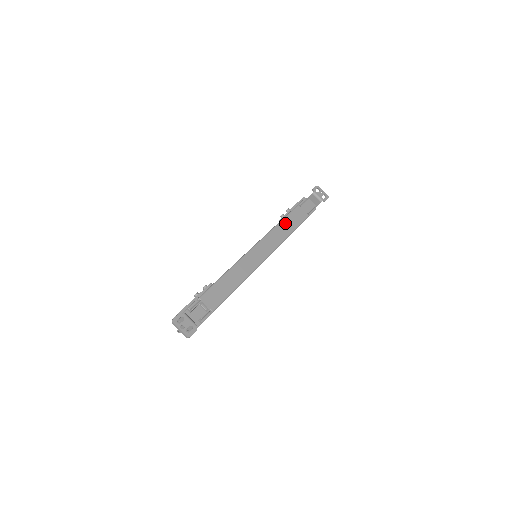
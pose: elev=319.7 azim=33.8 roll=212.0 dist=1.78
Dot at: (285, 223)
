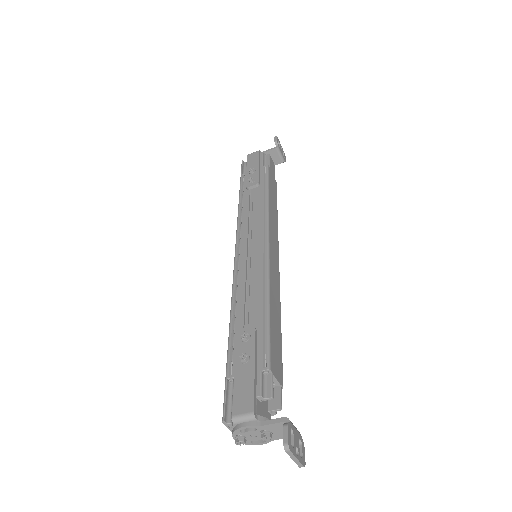
Dot at: (271, 197)
